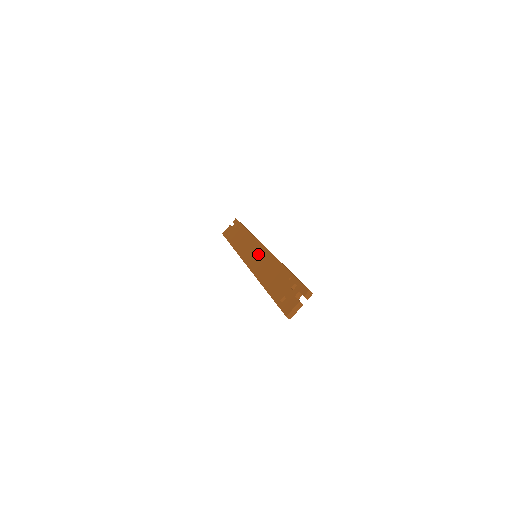
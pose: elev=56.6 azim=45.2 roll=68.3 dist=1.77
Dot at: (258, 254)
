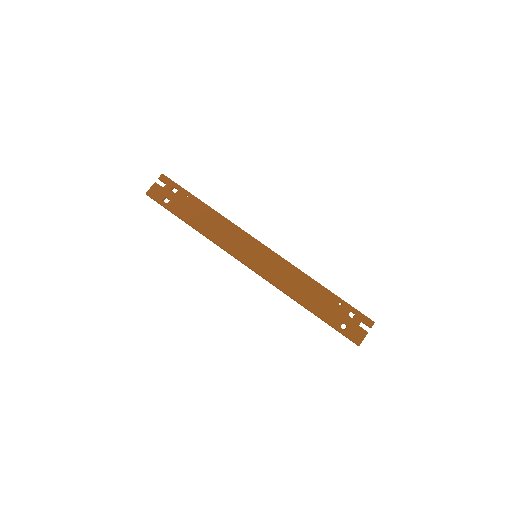
Dot at: (264, 257)
